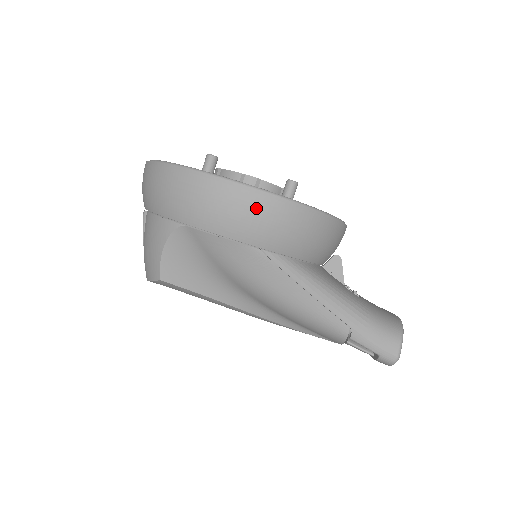
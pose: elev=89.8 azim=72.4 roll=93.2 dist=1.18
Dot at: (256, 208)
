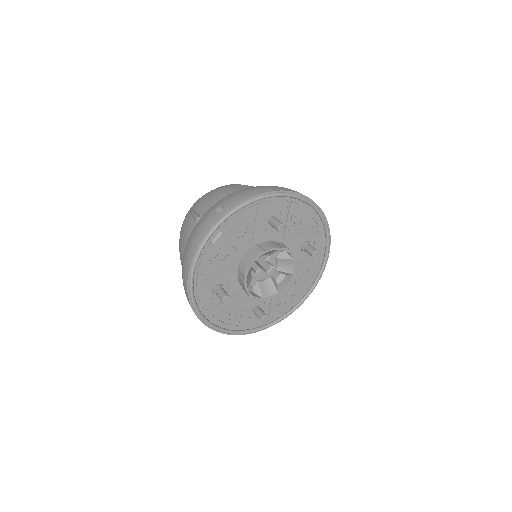
Dot at: occluded
